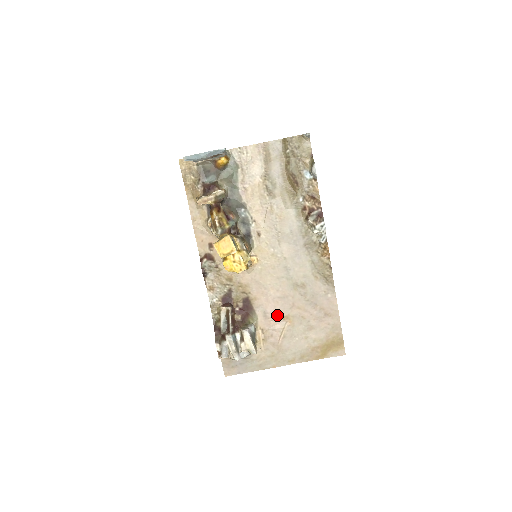
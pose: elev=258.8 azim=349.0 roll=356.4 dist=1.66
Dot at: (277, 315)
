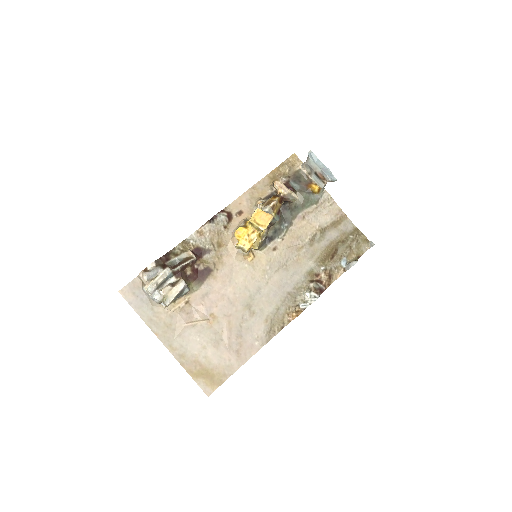
Dot at: (211, 307)
